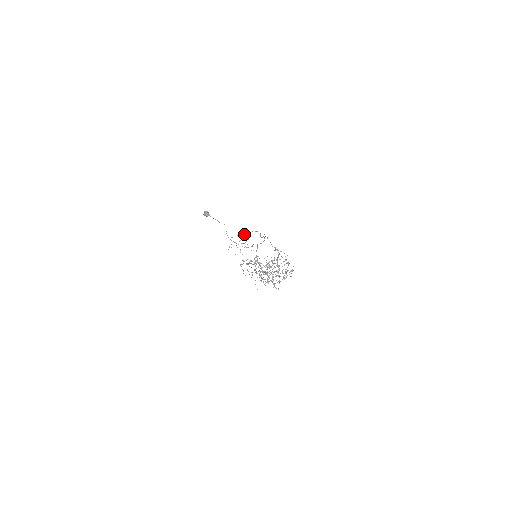
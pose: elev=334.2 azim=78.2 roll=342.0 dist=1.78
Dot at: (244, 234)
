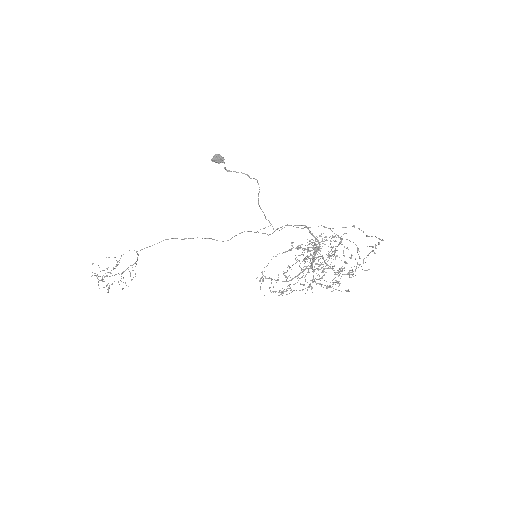
Dot at: (136, 252)
